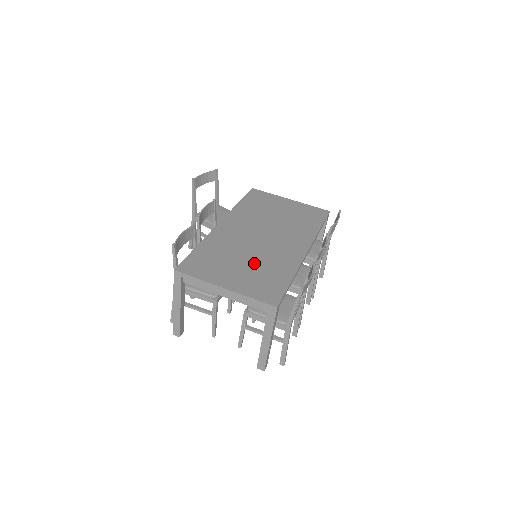
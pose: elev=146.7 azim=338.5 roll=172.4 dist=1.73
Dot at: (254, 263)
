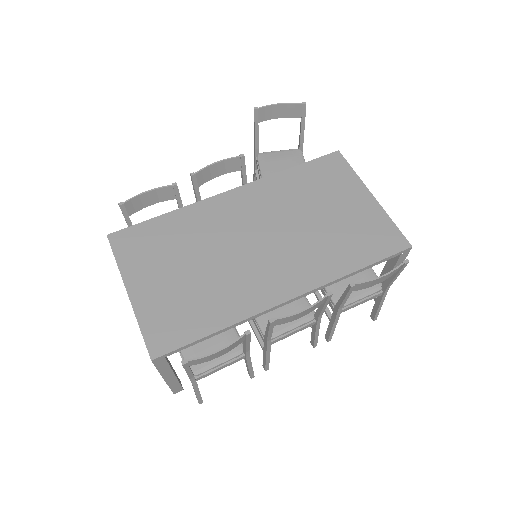
Dot at: (200, 277)
